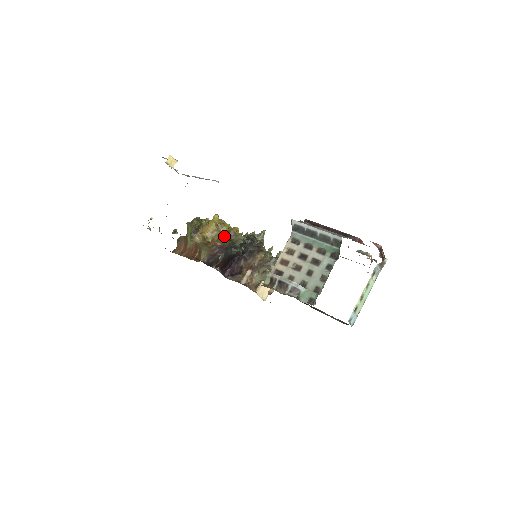
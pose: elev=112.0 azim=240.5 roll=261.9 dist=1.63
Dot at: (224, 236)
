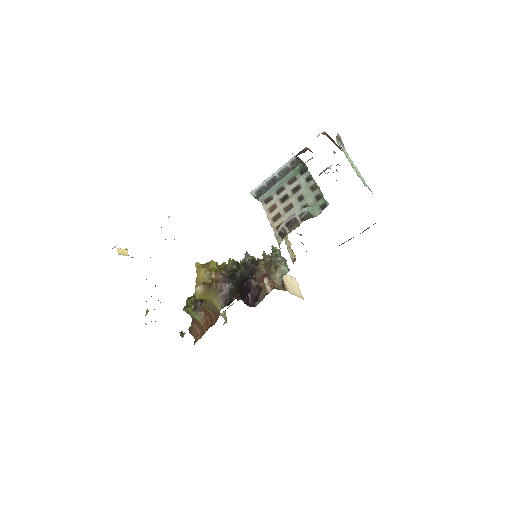
Dot at: (218, 270)
